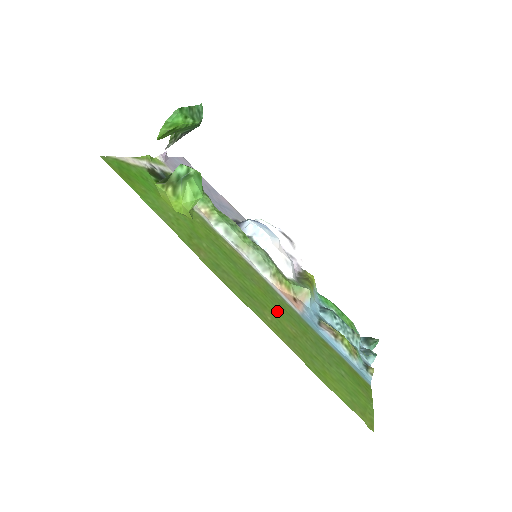
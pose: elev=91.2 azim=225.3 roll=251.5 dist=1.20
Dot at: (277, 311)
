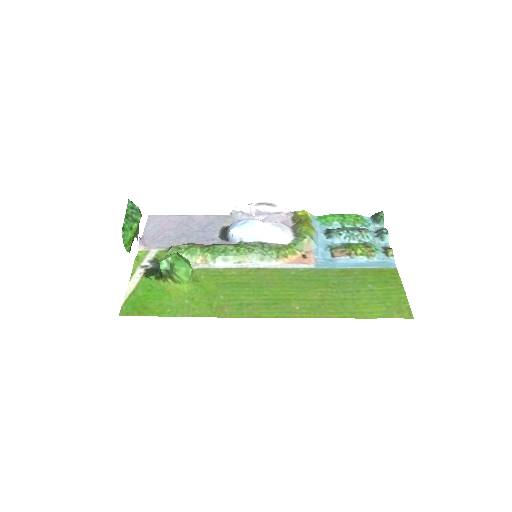
Dot at: (299, 291)
